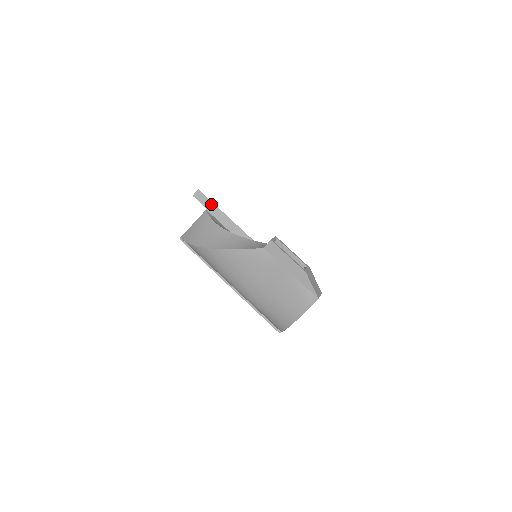
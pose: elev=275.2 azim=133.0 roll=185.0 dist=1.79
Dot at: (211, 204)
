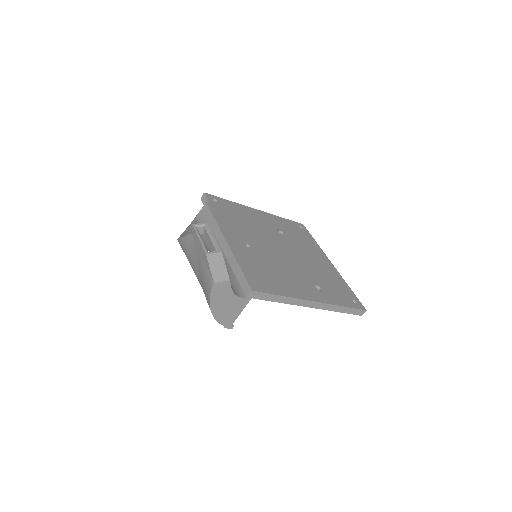
Dot at: (205, 203)
